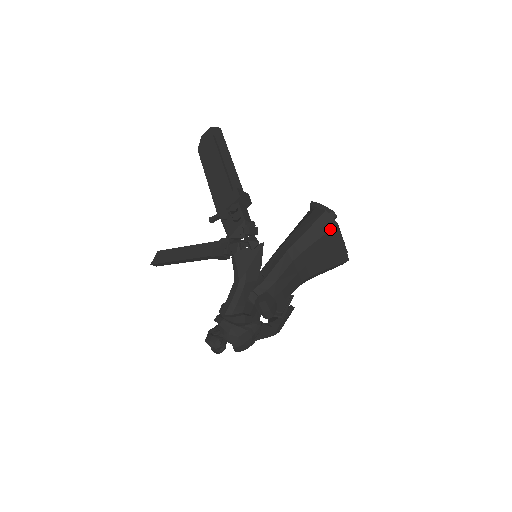
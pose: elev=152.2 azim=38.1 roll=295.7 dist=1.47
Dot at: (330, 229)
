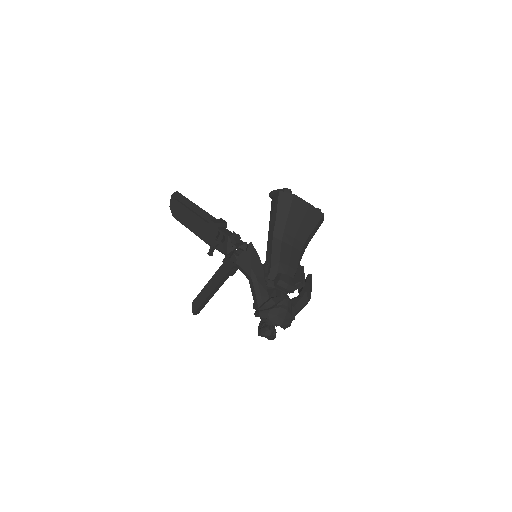
Dot at: (291, 201)
